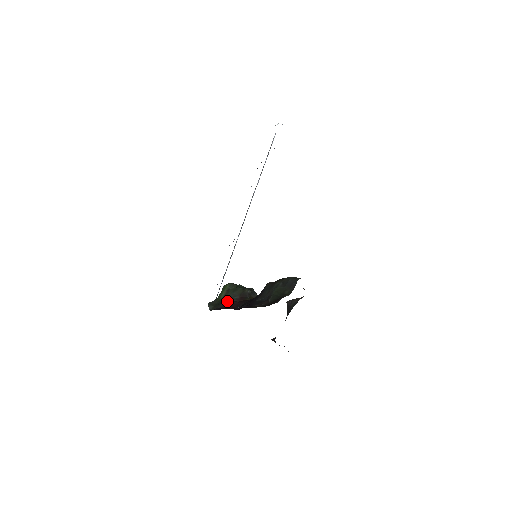
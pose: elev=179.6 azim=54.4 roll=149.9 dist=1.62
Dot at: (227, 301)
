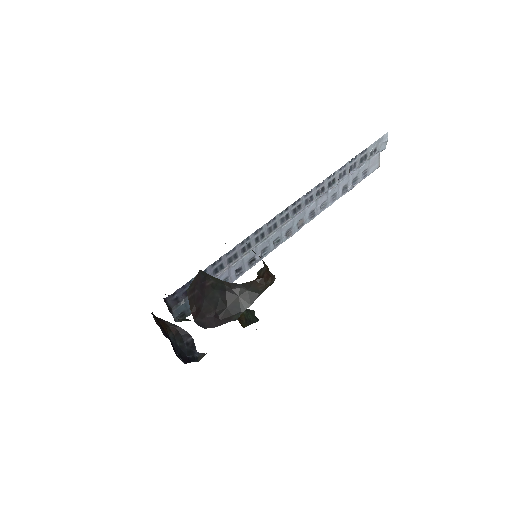
Dot at: occluded
